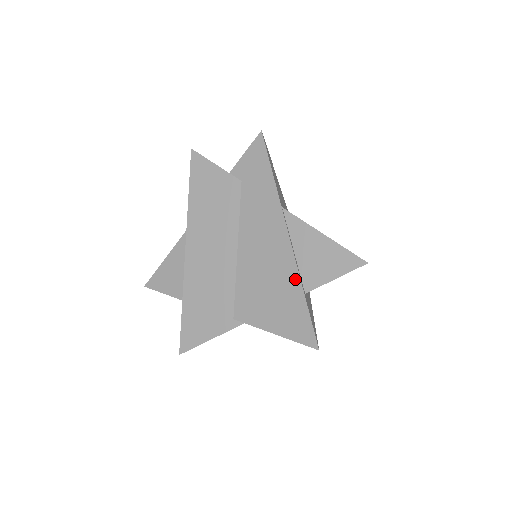
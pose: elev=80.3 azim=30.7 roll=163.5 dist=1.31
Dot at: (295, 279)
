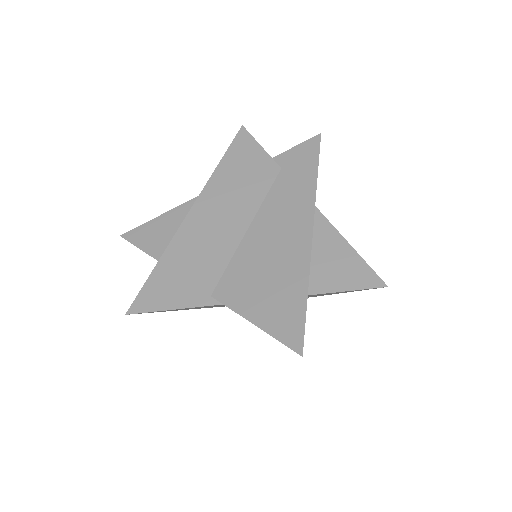
Dot at: (303, 273)
